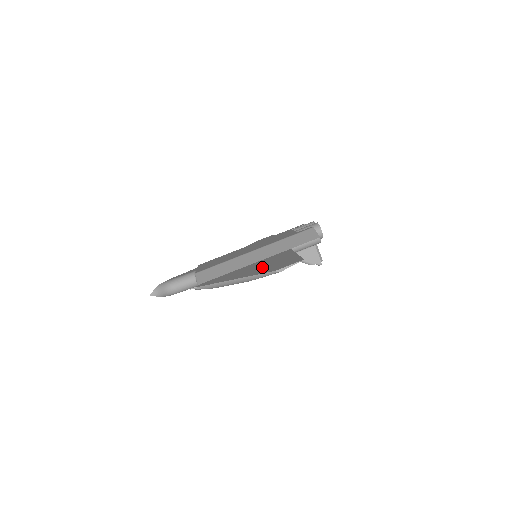
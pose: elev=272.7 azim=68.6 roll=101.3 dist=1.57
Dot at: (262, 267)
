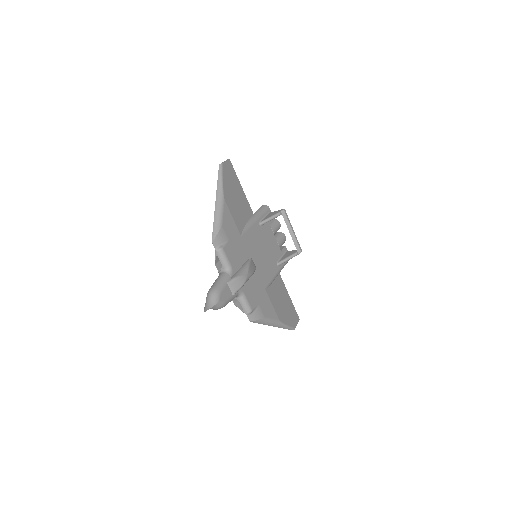
Dot at: occluded
